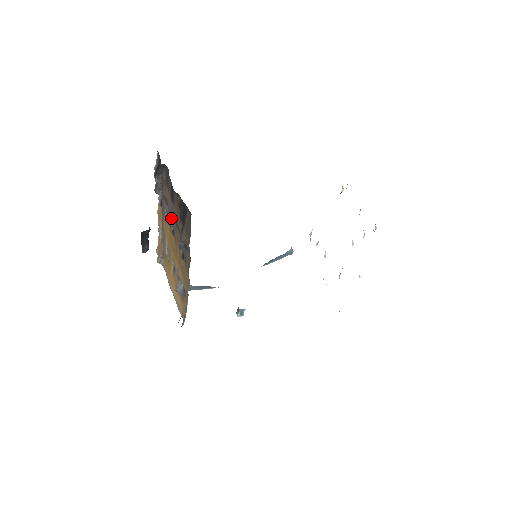
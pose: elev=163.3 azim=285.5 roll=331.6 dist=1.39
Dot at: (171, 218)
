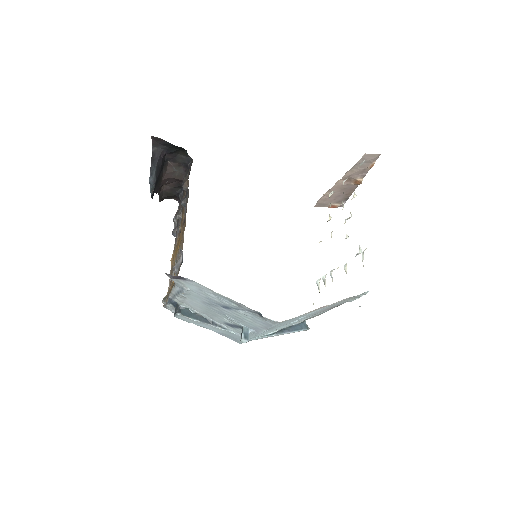
Dot at: (180, 210)
